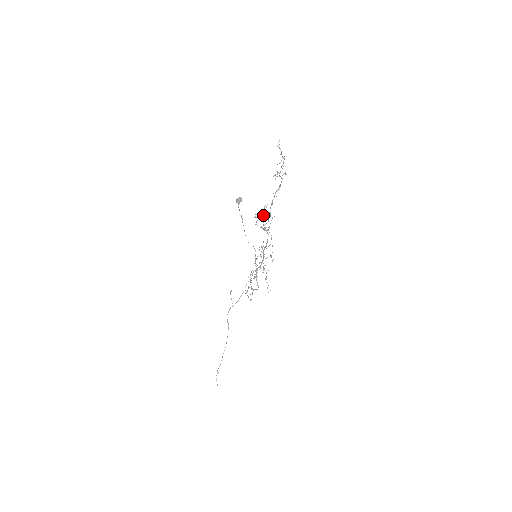
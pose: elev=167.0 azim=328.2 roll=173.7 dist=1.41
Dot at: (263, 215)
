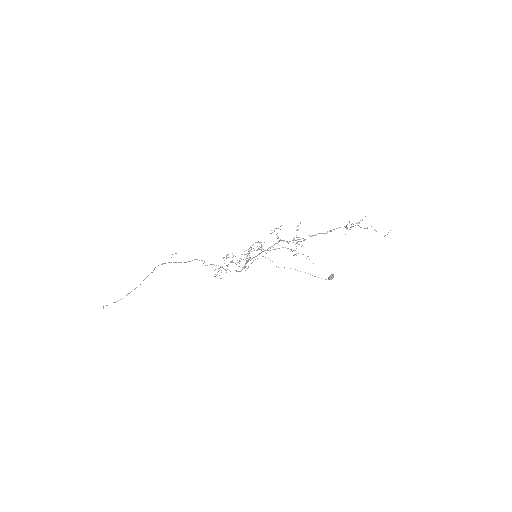
Dot at: occluded
